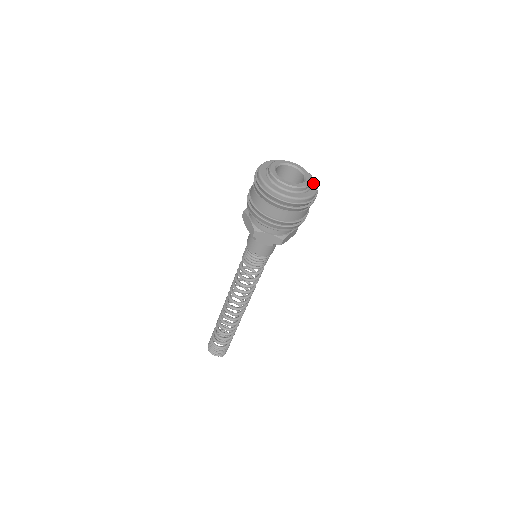
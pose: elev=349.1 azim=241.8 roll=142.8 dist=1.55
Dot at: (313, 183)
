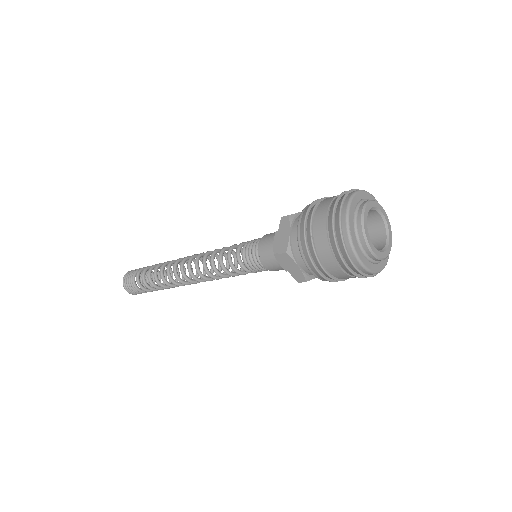
Dot at: occluded
